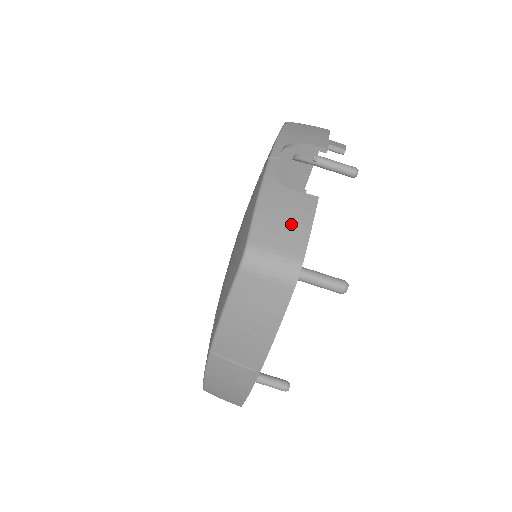
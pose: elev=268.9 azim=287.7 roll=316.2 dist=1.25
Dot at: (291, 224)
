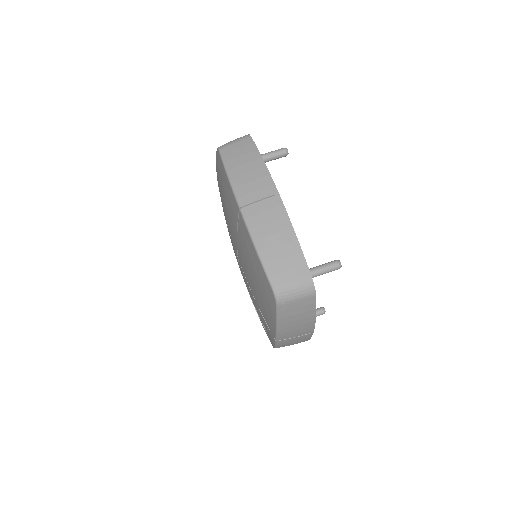
Dot at: occluded
